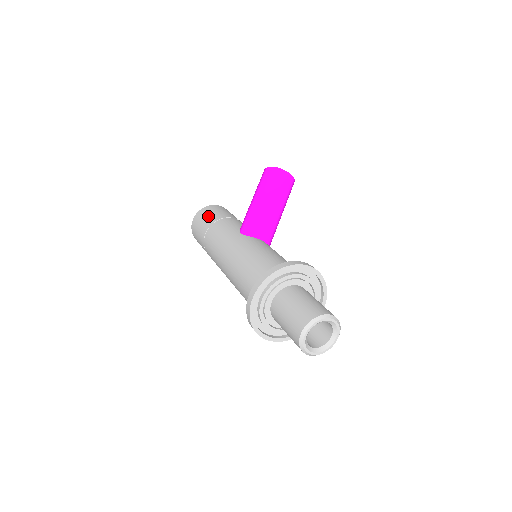
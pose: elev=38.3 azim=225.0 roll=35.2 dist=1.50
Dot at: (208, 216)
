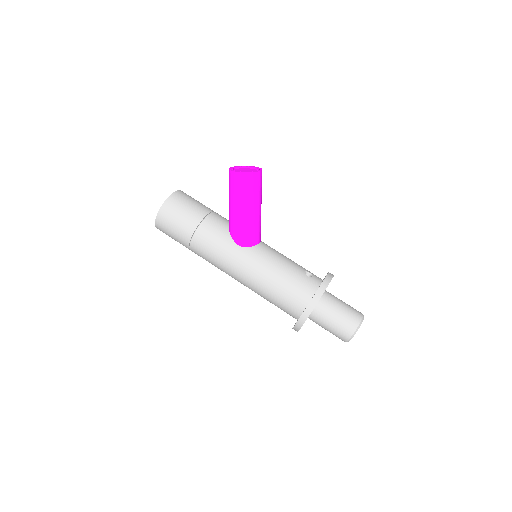
Dot at: (180, 221)
